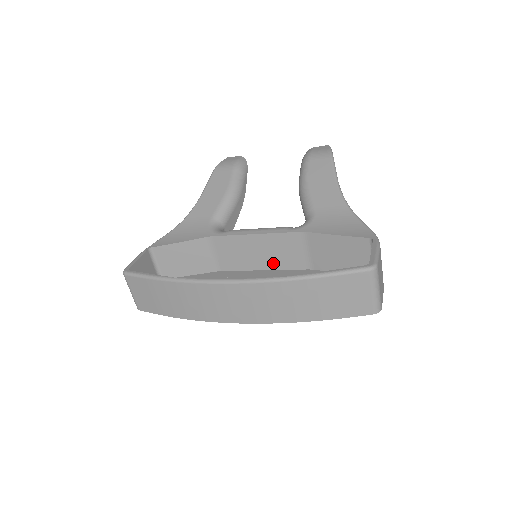
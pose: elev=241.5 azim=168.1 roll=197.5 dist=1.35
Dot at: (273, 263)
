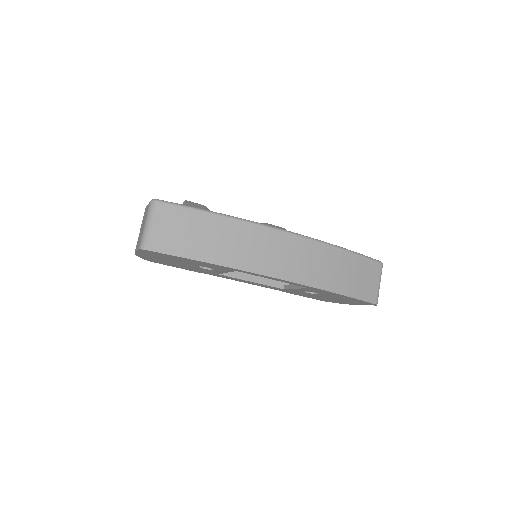
Dot at: occluded
